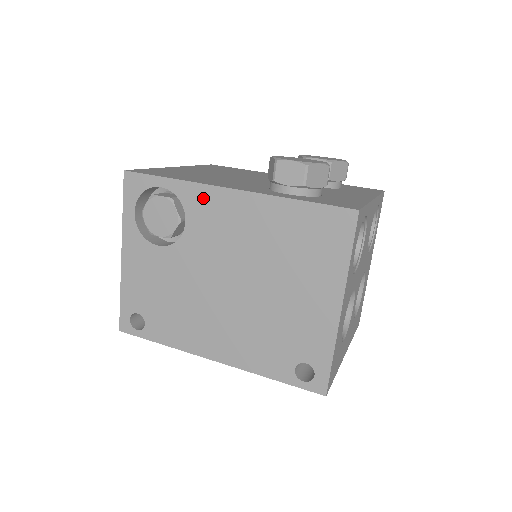
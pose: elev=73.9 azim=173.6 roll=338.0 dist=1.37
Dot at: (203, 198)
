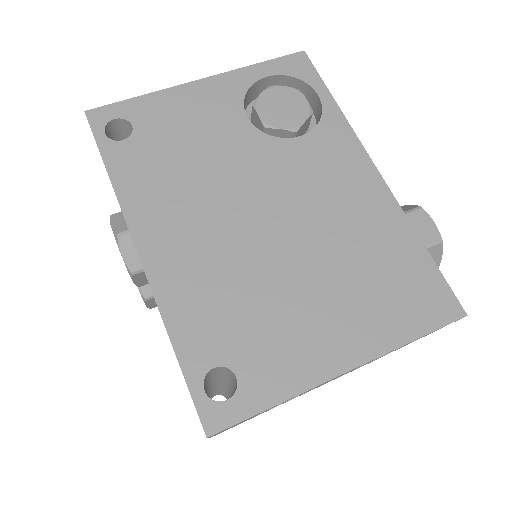
Dot at: (343, 144)
